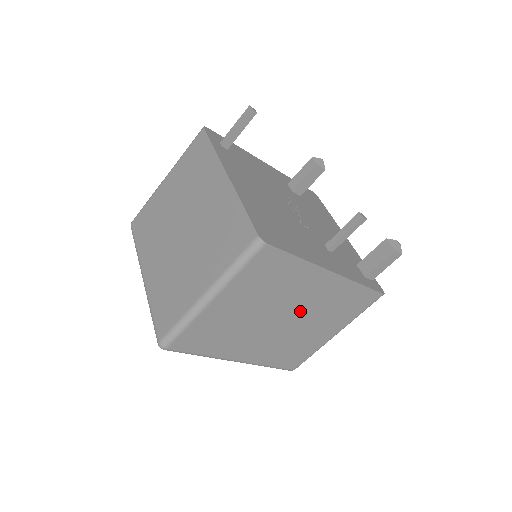
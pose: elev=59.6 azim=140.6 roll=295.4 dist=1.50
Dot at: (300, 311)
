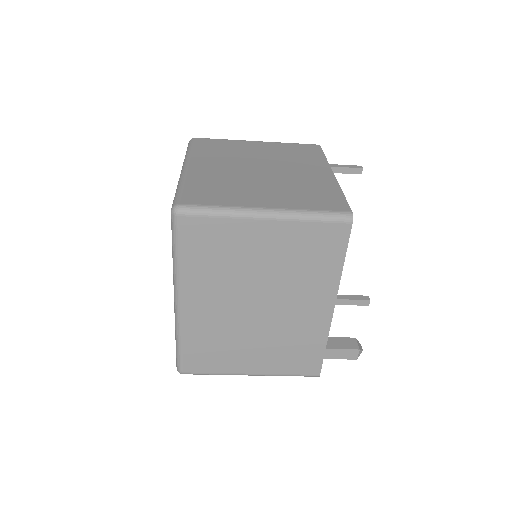
Dot at: (275, 314)
